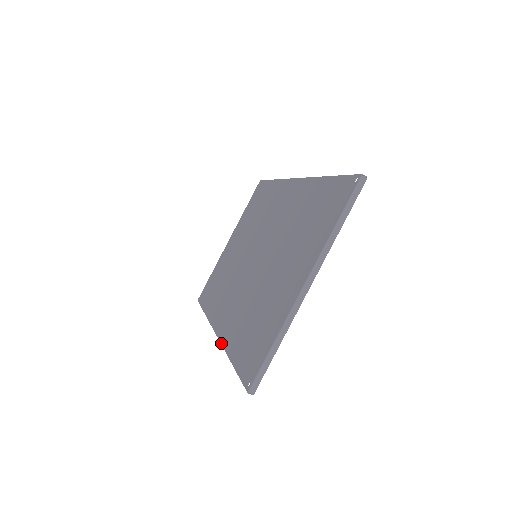
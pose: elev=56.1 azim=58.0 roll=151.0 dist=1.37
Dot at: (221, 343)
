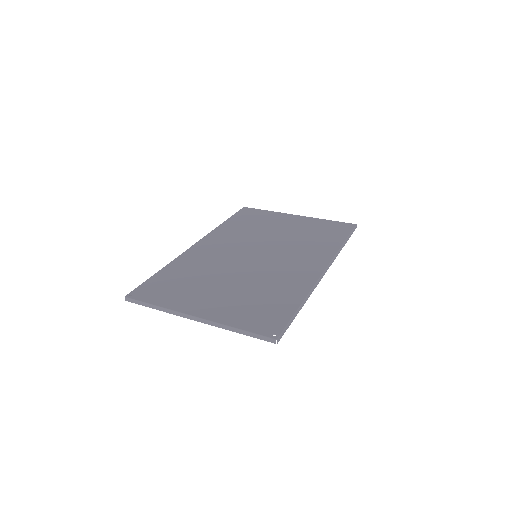
Dot at: (181, 254)
